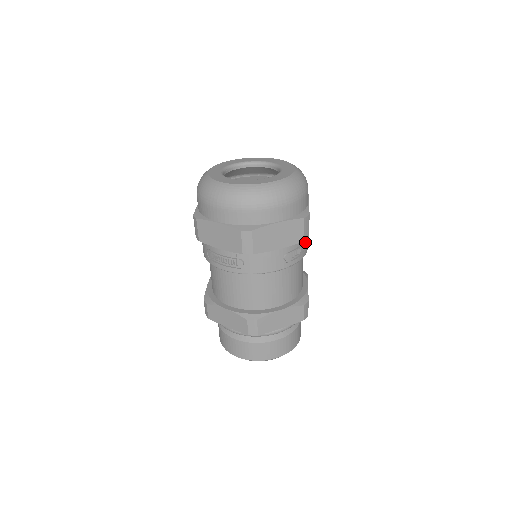
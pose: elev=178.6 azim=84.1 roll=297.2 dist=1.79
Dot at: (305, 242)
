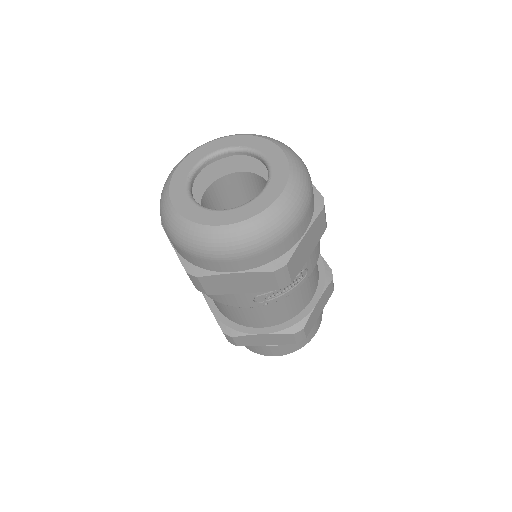
Dot at: (295, 278)
